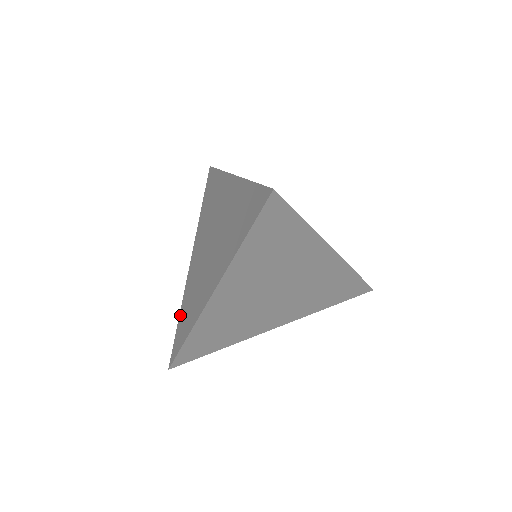
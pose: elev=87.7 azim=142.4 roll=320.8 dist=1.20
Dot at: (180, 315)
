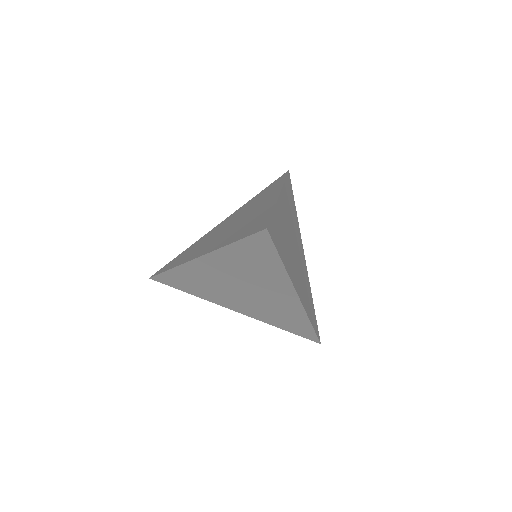
Dot at: (184, 251)
